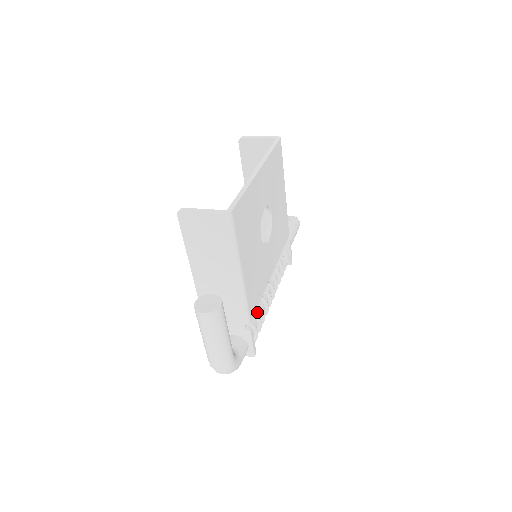
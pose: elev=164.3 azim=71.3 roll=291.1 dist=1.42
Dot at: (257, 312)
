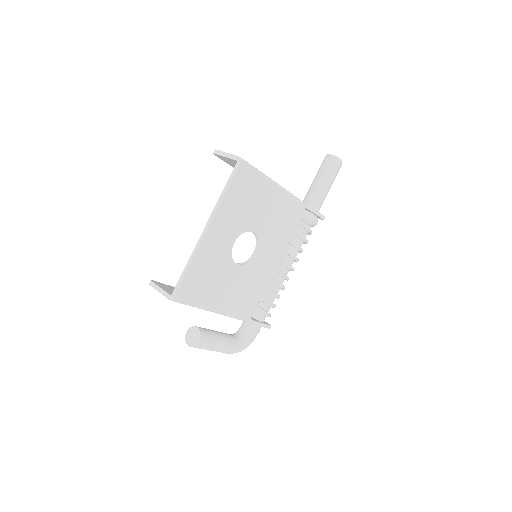
Dot at: (269, 294)
